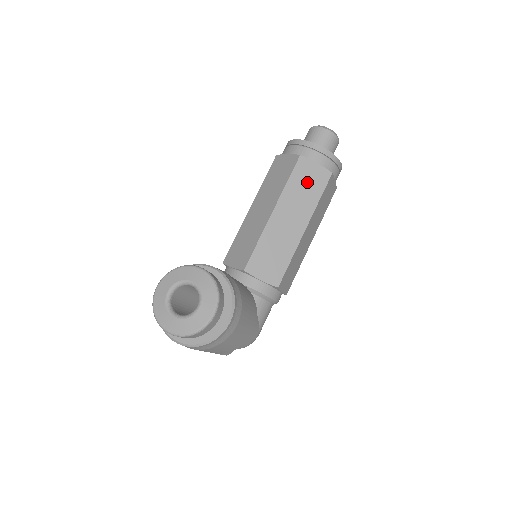
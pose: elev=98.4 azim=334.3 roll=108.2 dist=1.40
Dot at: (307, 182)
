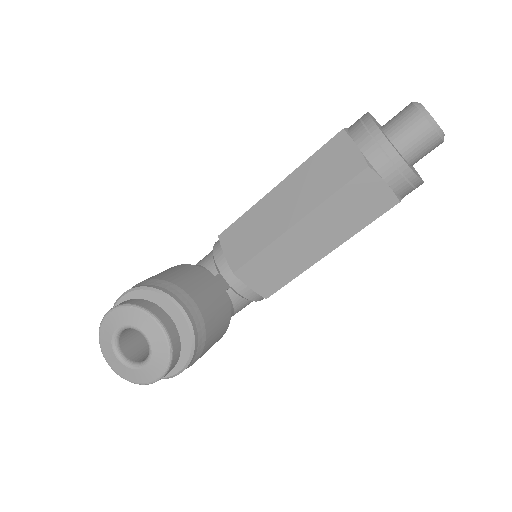
Dot at: (359, 203)
